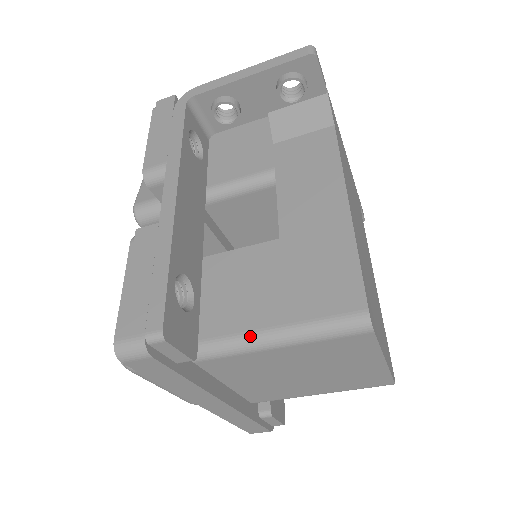
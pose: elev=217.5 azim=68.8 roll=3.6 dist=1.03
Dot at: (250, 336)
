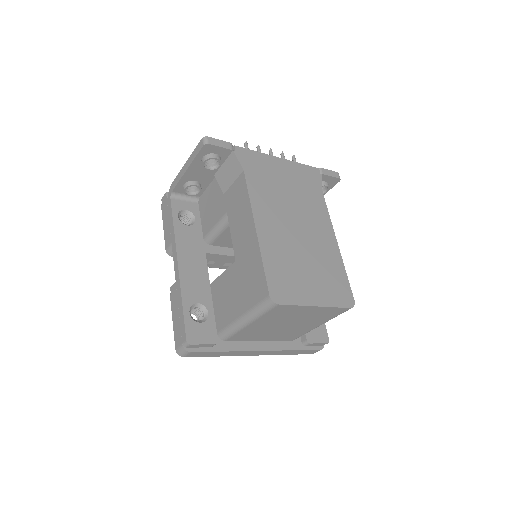
Dot at: (235, 323)
